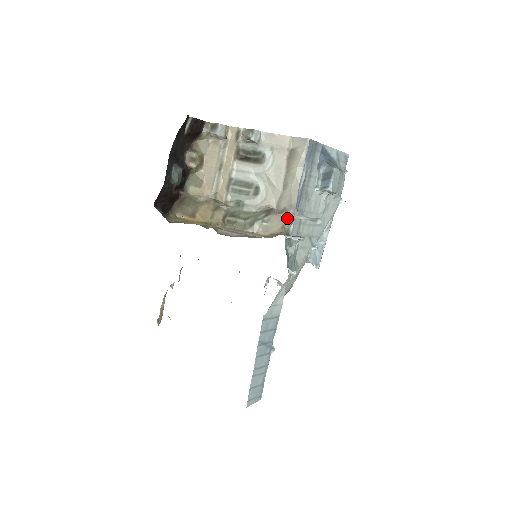
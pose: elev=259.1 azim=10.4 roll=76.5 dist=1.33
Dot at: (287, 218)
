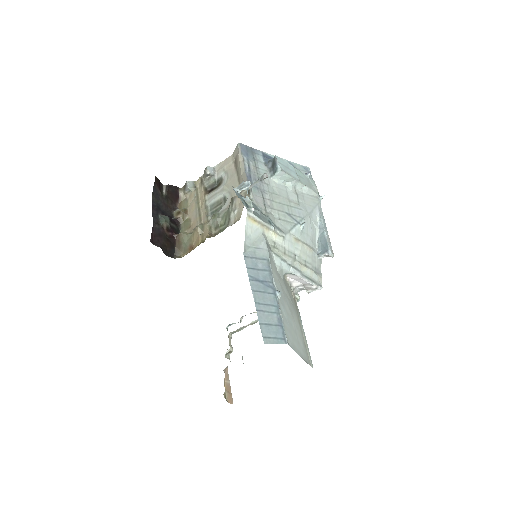
Dot at: (245, 193)
